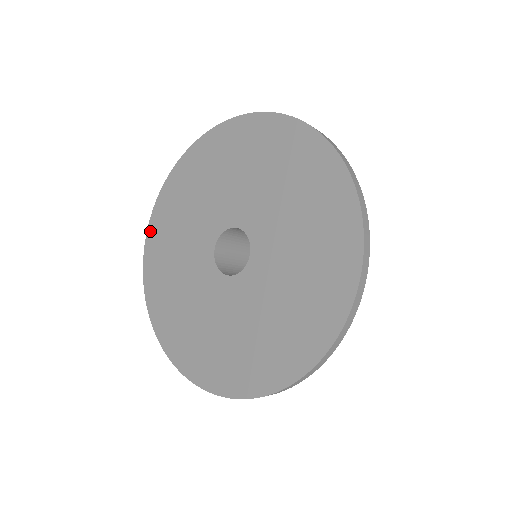
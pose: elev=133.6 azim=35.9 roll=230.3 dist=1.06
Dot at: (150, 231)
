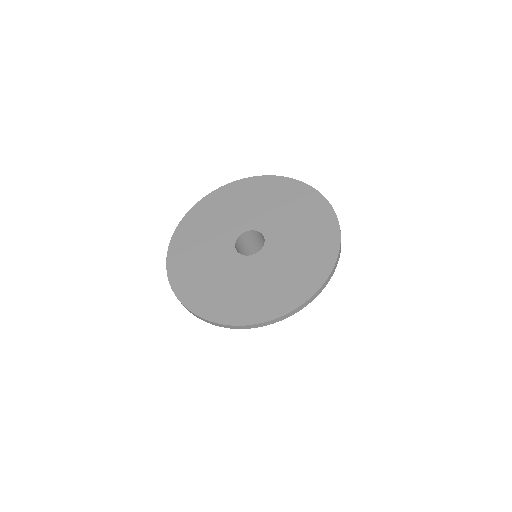
Dot at: (170, 270)
